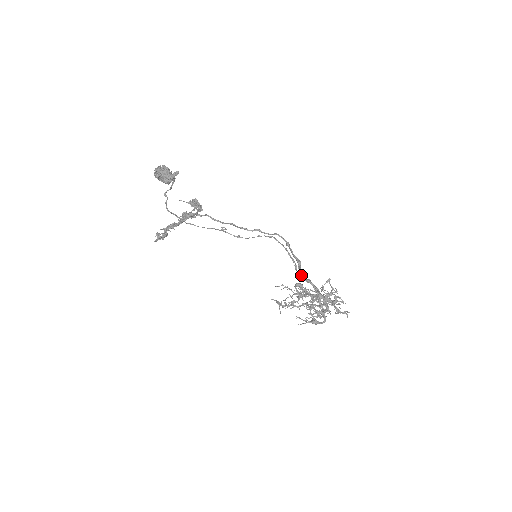
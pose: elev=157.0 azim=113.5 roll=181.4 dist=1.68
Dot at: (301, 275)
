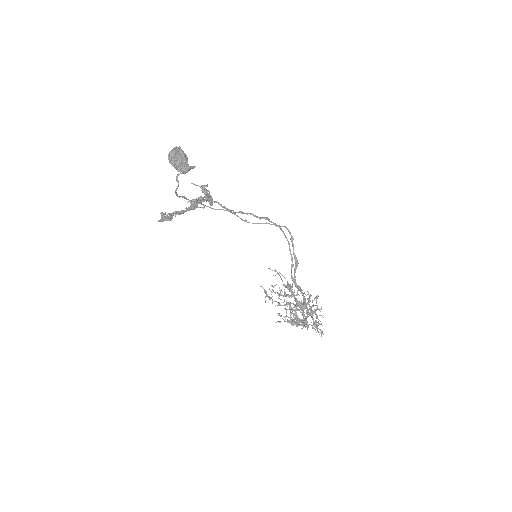
Dot at: (294, 279)
